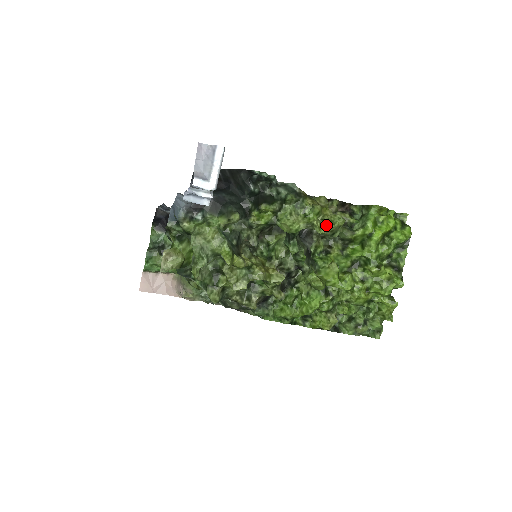
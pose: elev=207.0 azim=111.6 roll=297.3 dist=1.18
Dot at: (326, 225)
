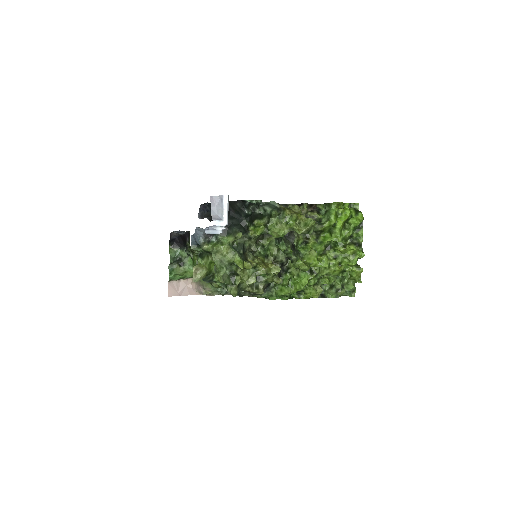
Dot at: (303, 227)
